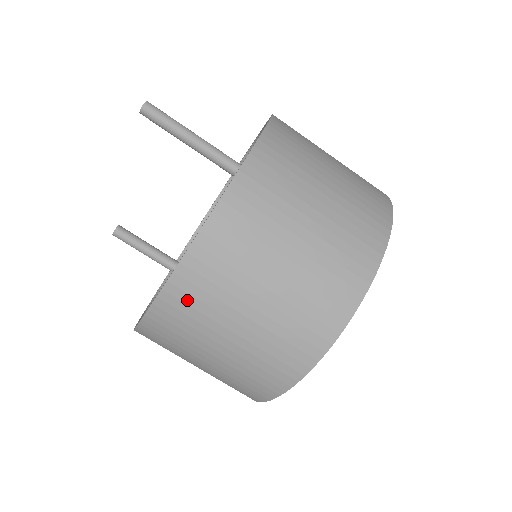
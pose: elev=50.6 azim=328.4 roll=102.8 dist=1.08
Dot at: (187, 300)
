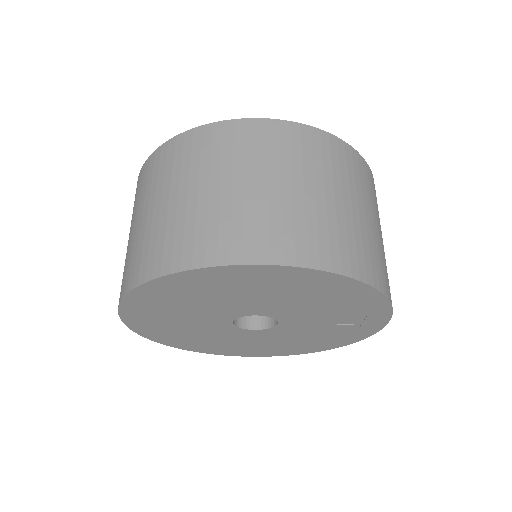
Dot at: (272, 138)
